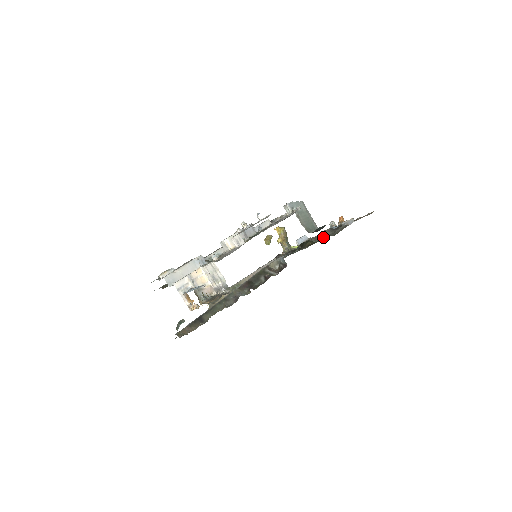
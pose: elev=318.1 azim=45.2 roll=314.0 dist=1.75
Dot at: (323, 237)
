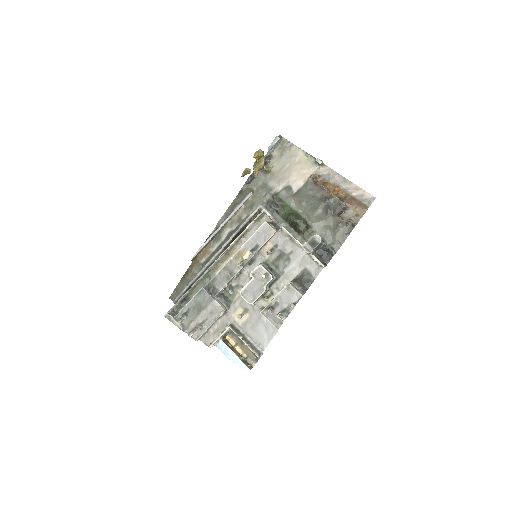
Dot at: (318, 223)
